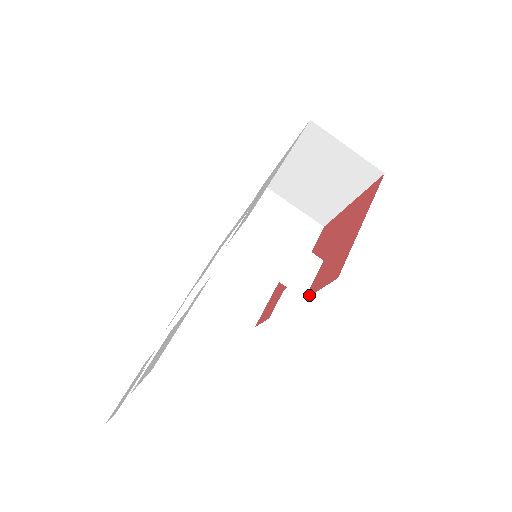
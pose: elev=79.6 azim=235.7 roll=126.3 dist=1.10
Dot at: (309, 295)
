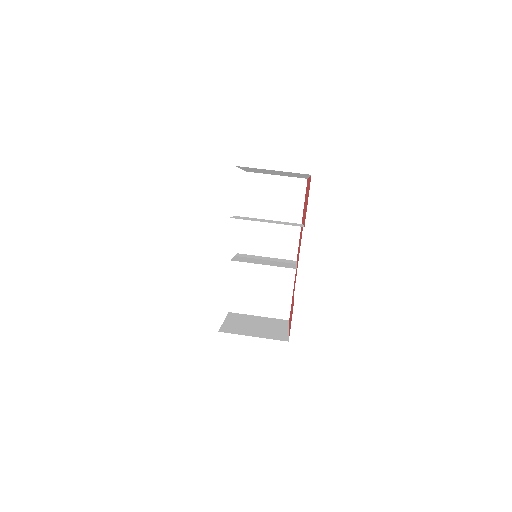
Dot at: occluded
